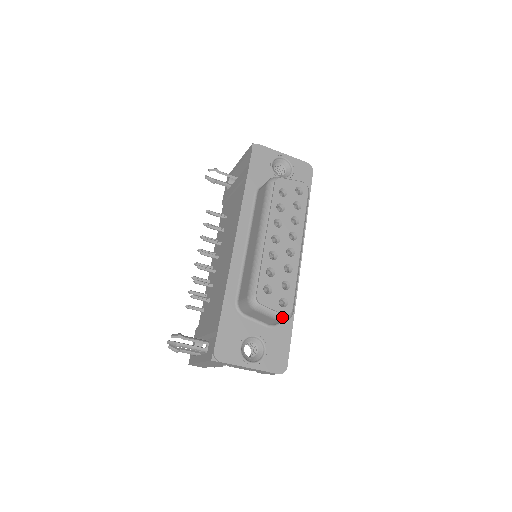
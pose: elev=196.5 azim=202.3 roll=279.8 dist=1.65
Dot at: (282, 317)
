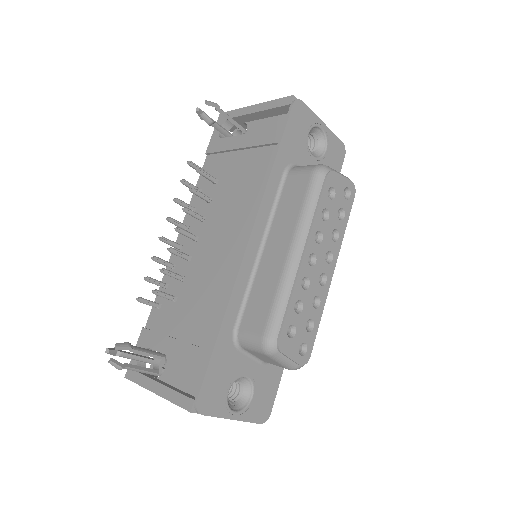
Dot at: (296, 367)
